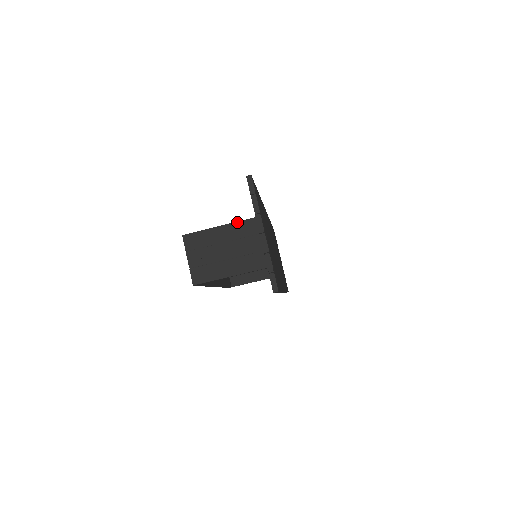
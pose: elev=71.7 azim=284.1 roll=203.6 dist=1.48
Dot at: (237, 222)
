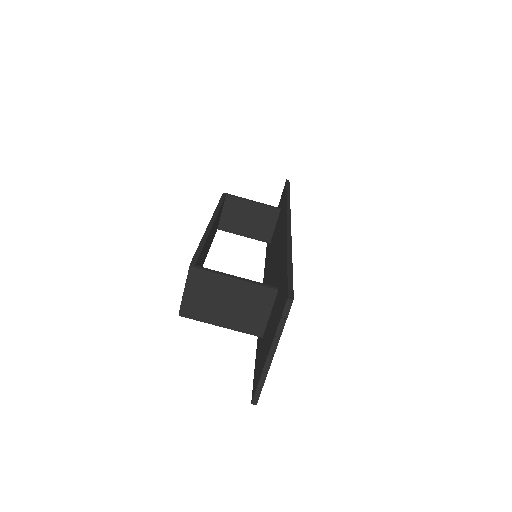
Dot at: (254, 284)
